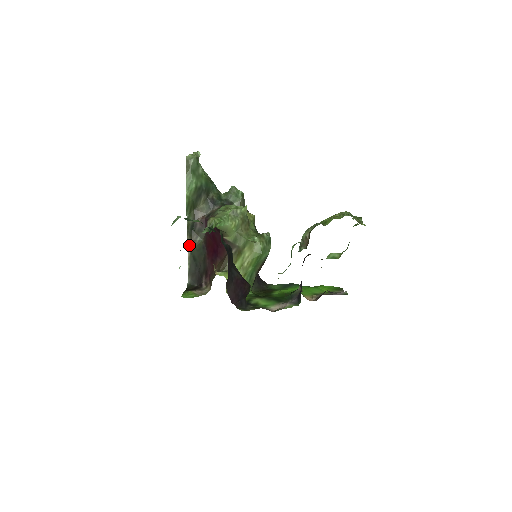
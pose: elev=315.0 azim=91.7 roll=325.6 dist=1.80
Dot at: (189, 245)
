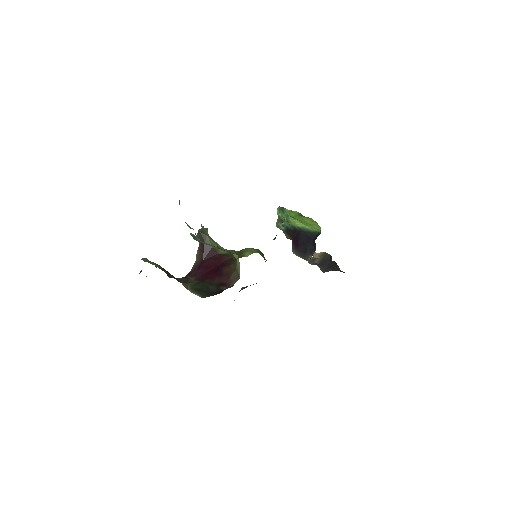
Dot at: (184, 286)
